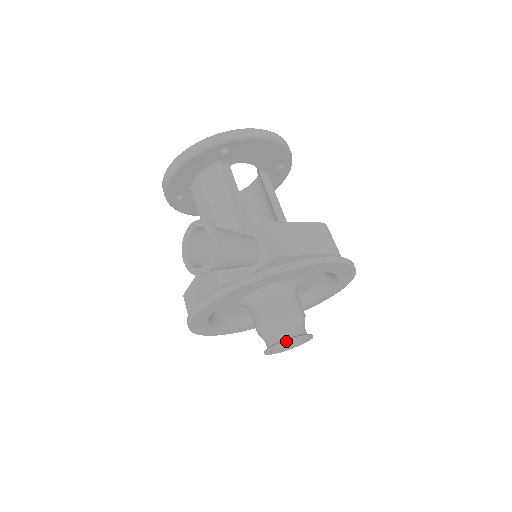
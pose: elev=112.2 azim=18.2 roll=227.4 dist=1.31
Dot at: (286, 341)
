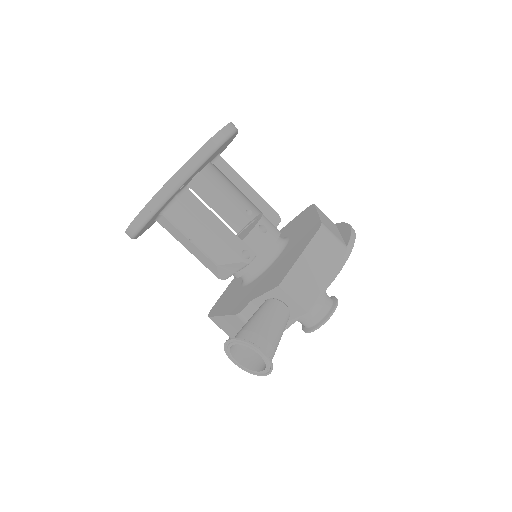
Dot at: (322, 324)
